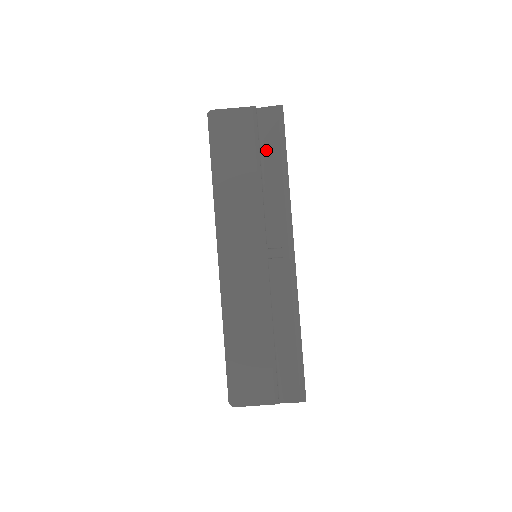
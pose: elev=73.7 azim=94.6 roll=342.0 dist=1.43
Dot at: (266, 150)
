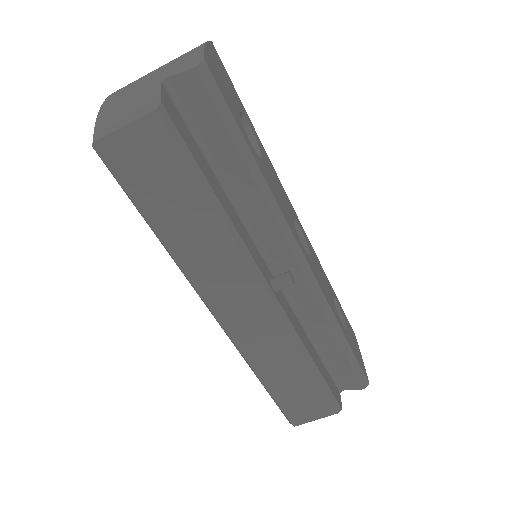
Dot at: (210, 144)
